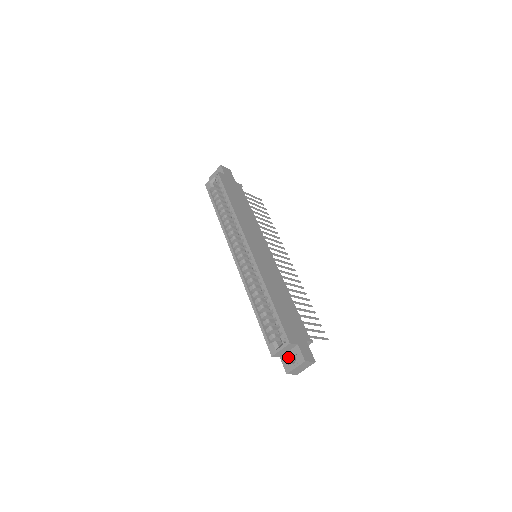
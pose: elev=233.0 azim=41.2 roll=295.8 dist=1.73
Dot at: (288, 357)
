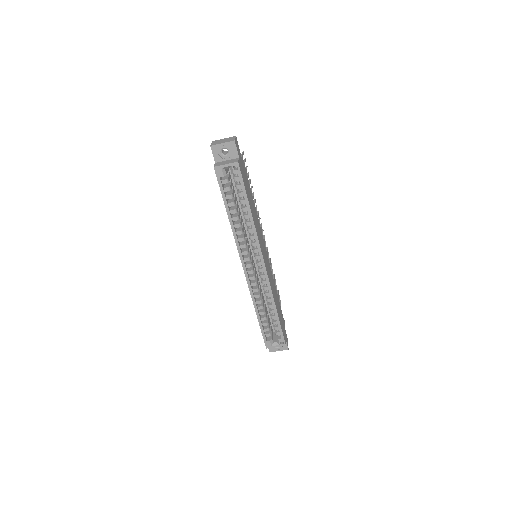
Dot at: occluded
